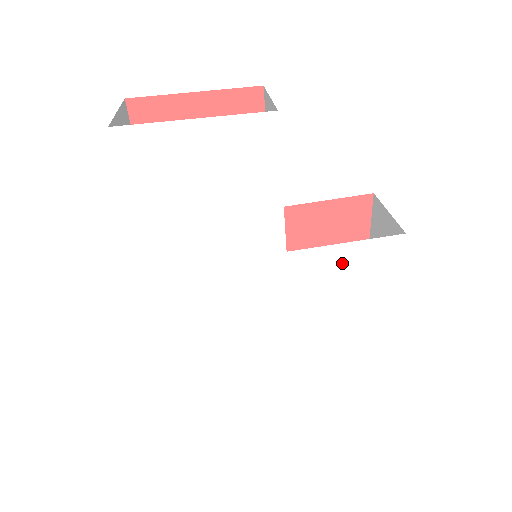
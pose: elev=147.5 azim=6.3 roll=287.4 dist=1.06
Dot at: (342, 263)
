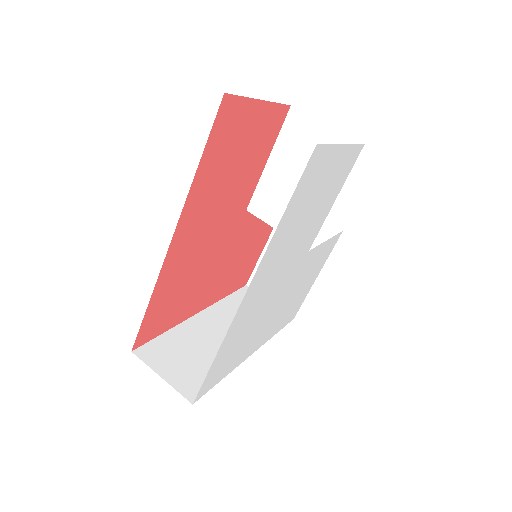
Dot at: (318, 255)
